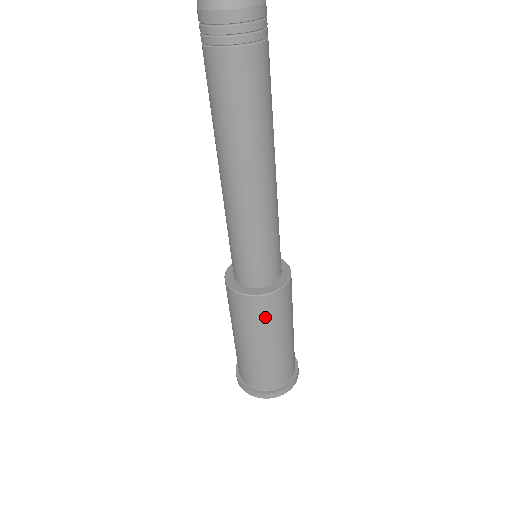
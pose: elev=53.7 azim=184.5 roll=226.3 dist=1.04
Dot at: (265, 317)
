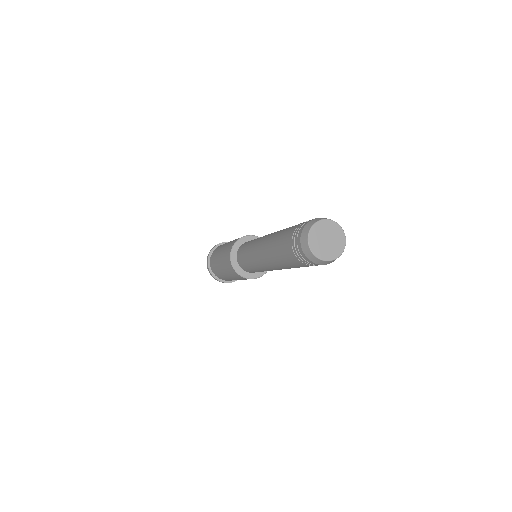
Dot at: occluded
